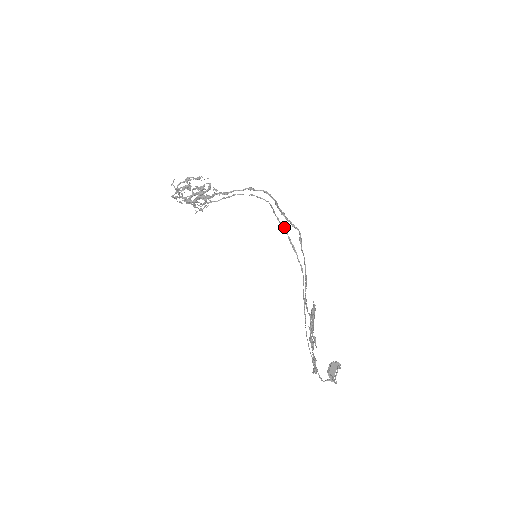
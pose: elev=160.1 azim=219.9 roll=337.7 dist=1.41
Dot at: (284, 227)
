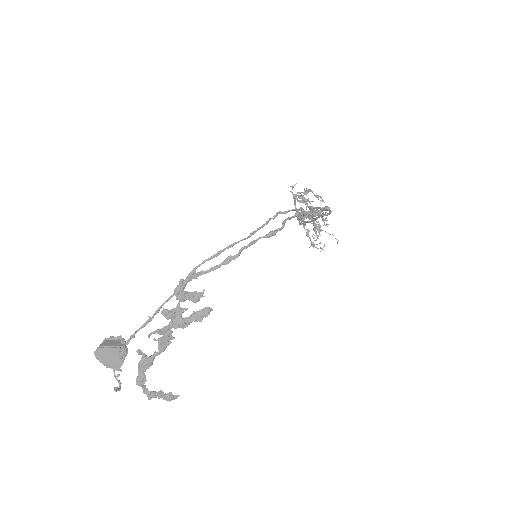
Dot at: (275, 215)
